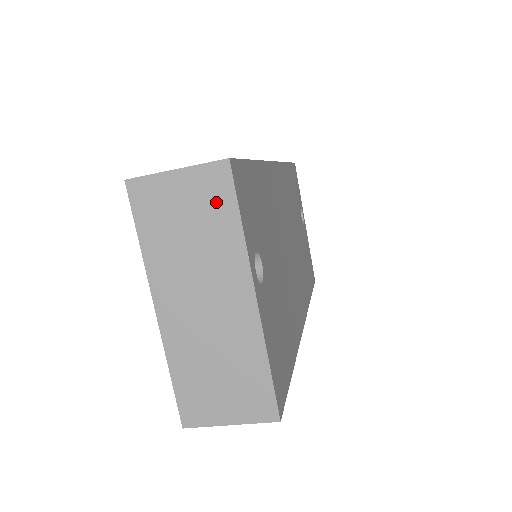
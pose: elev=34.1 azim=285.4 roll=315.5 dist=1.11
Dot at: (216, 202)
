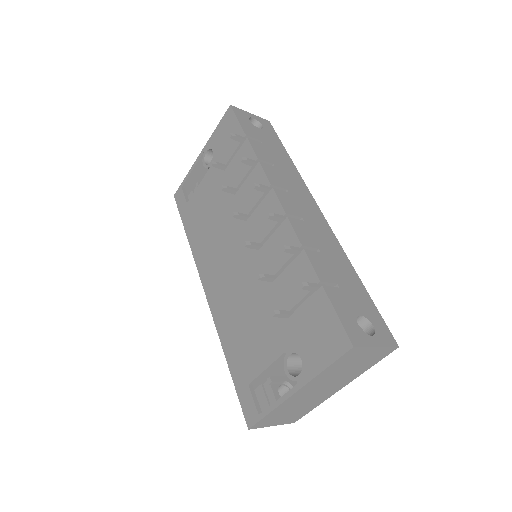
Dot at: (374, 360)
